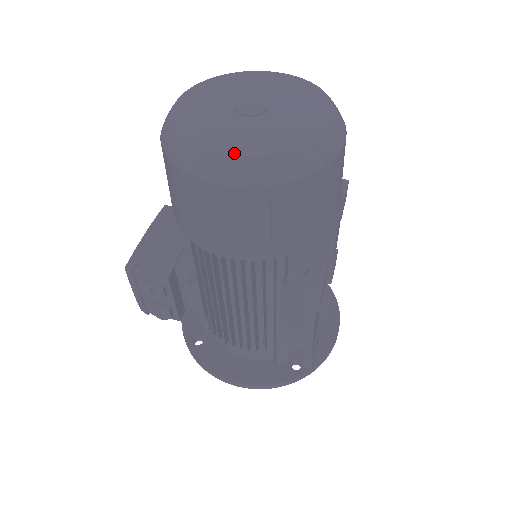
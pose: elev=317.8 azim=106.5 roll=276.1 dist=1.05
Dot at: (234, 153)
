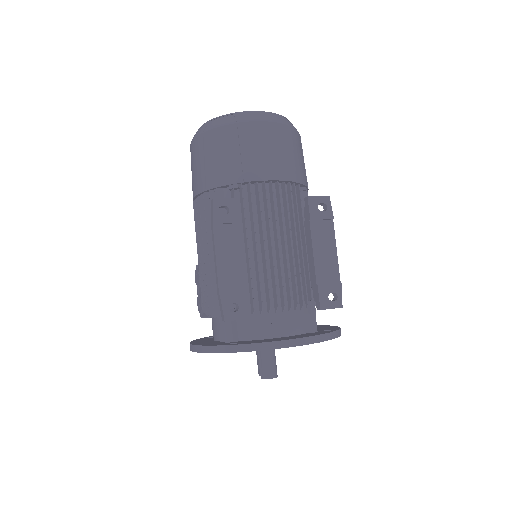
Dot at: occluded
